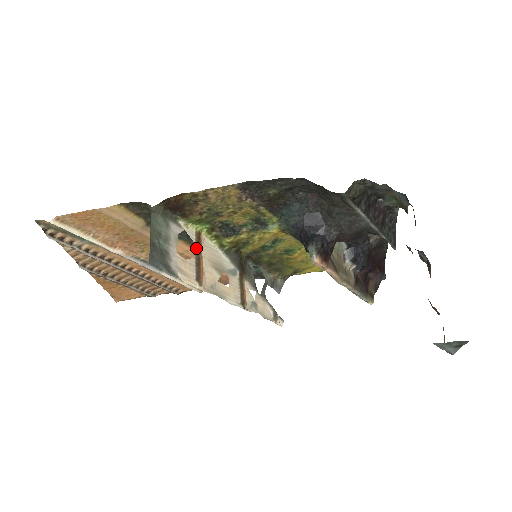
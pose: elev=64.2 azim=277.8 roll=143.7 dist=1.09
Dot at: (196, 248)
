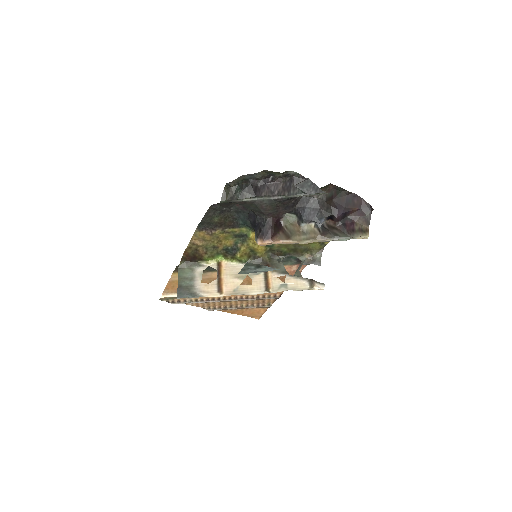
Dot at: (217, 273)
